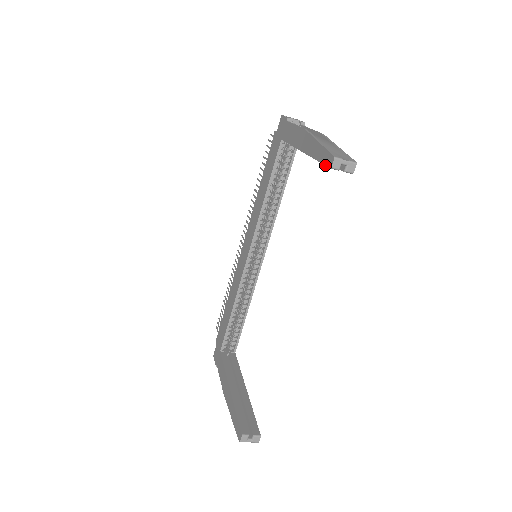
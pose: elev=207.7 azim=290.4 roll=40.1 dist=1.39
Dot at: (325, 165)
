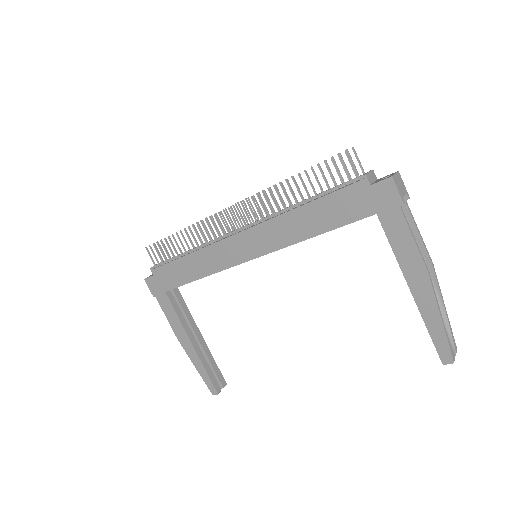
Dot at: (438, 353)
